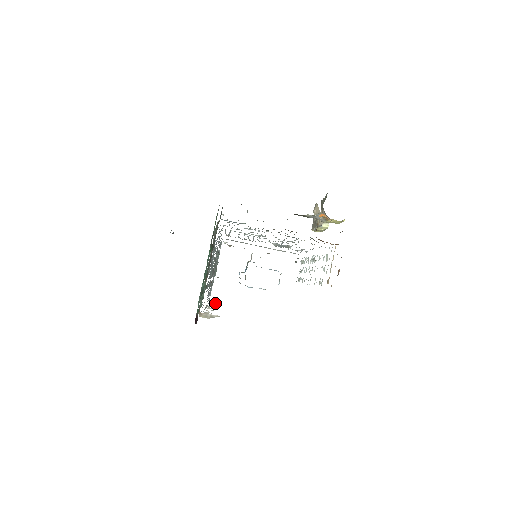
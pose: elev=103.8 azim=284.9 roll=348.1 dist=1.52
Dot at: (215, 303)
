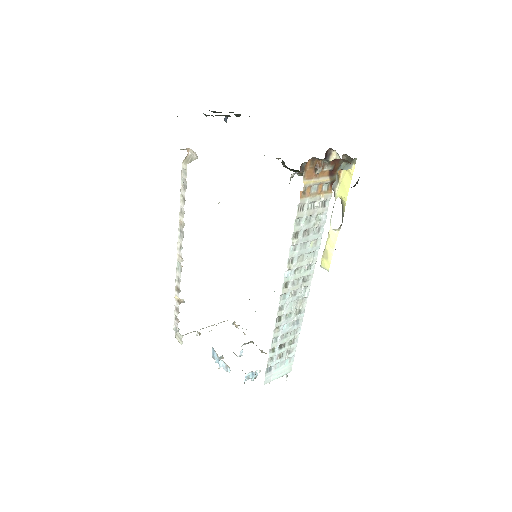
Dot at: (177, 330)
